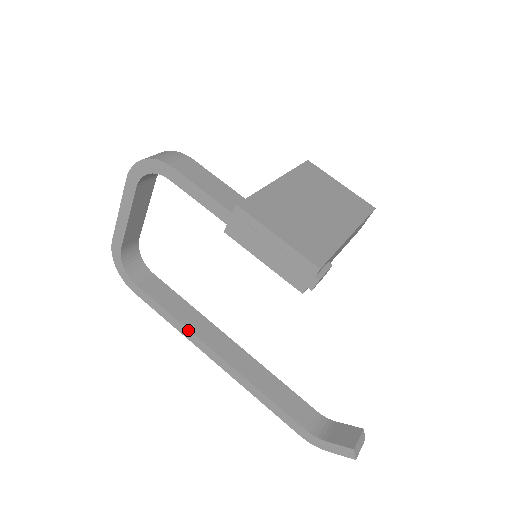
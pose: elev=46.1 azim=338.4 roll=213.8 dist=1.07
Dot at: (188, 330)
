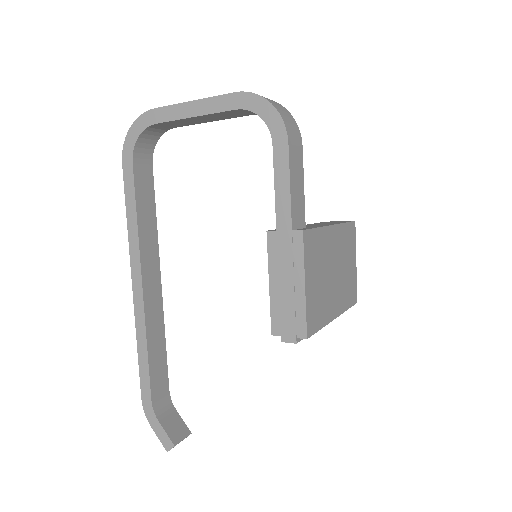
Dot at: (138, 243)
